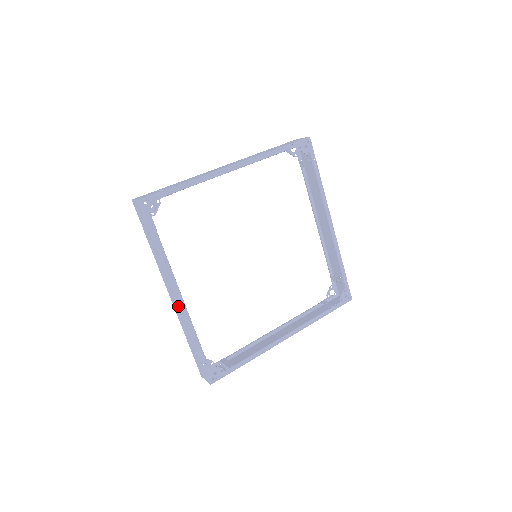
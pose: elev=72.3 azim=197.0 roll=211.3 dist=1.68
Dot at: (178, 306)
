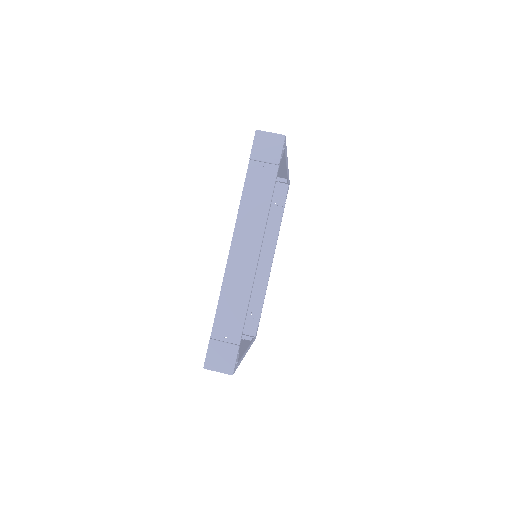
Dot at: (250, 264)
